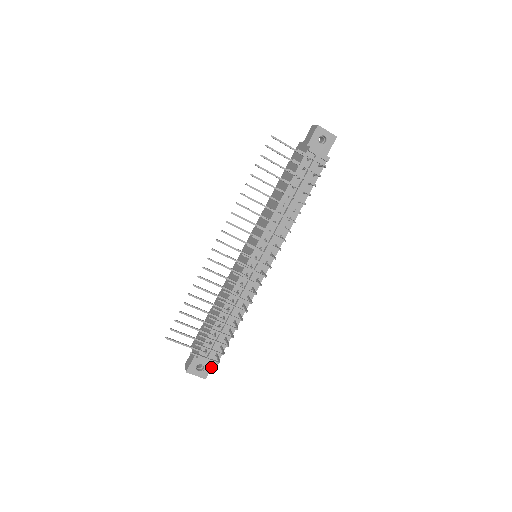
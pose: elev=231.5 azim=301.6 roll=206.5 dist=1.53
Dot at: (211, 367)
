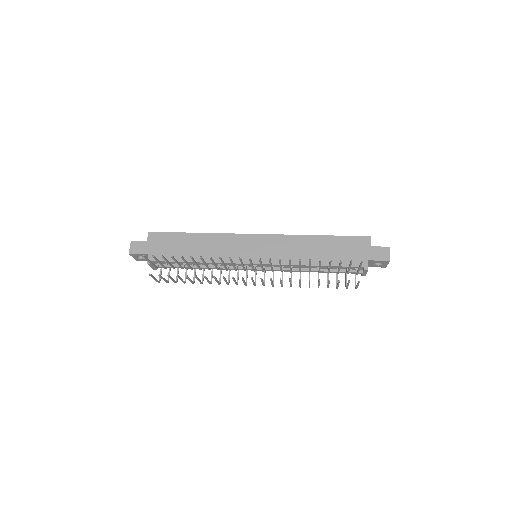
Dot at: occluded
